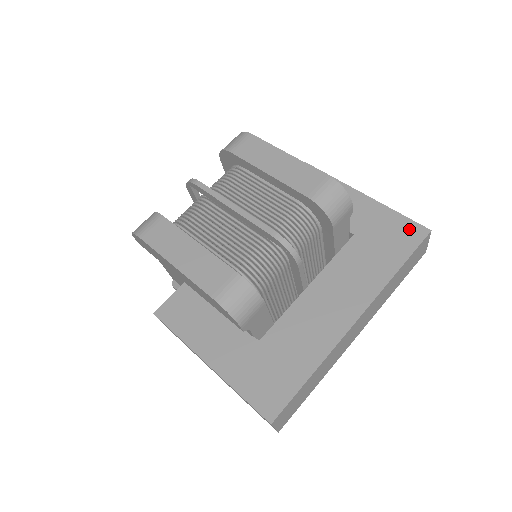
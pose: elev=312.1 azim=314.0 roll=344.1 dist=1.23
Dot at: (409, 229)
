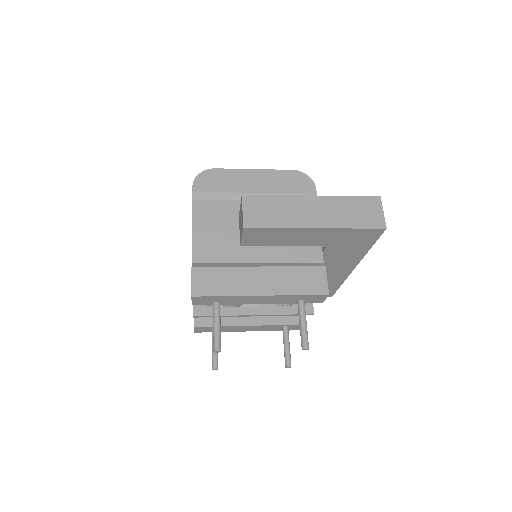
Dot at: occluded
